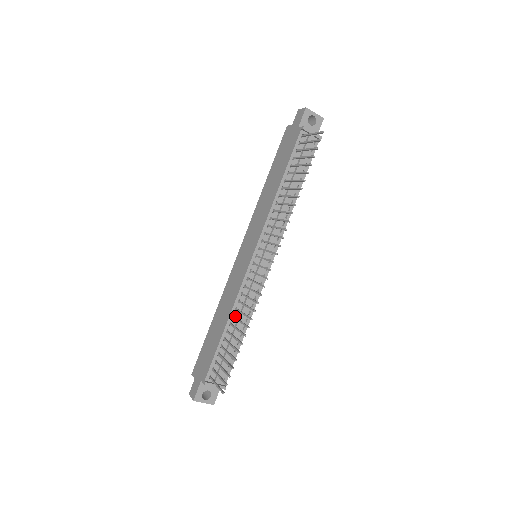
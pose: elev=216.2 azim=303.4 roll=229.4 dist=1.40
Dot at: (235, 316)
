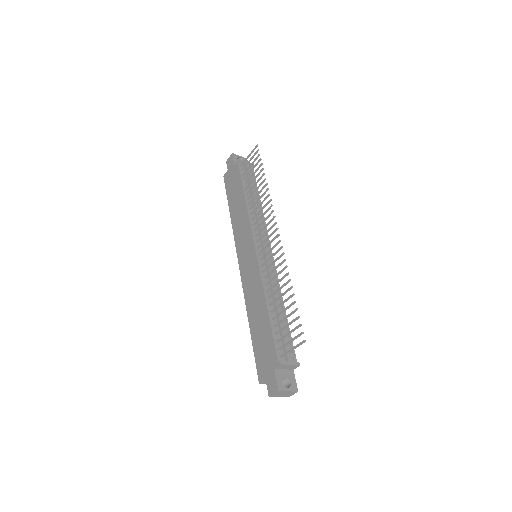
Dot at: (270, 298)
